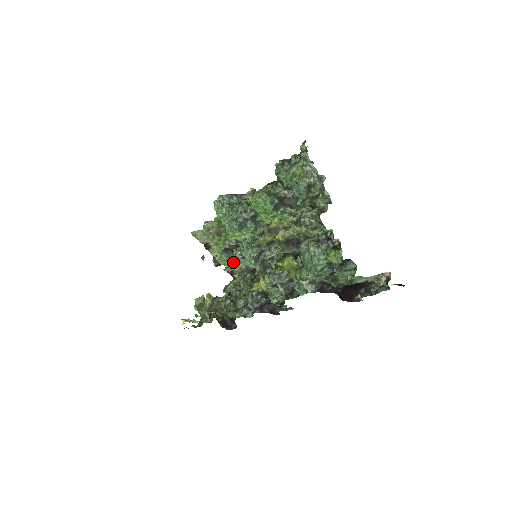
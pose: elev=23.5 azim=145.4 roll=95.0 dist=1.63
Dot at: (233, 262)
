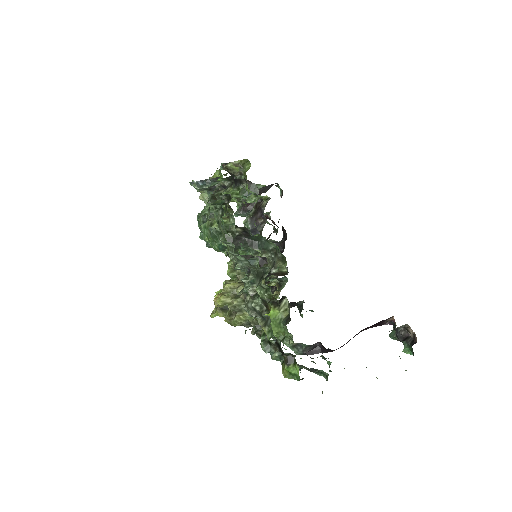
Dot at: occluded
